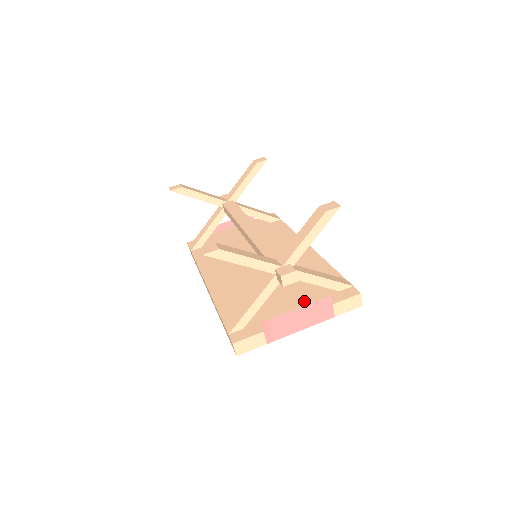
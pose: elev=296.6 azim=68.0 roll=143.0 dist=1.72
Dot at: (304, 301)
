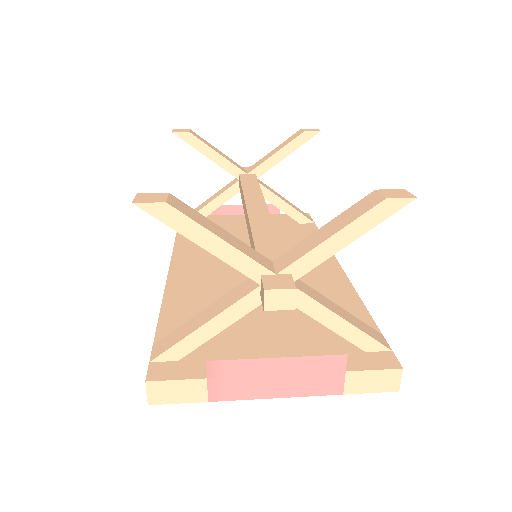
Dot at: (299, 348)
